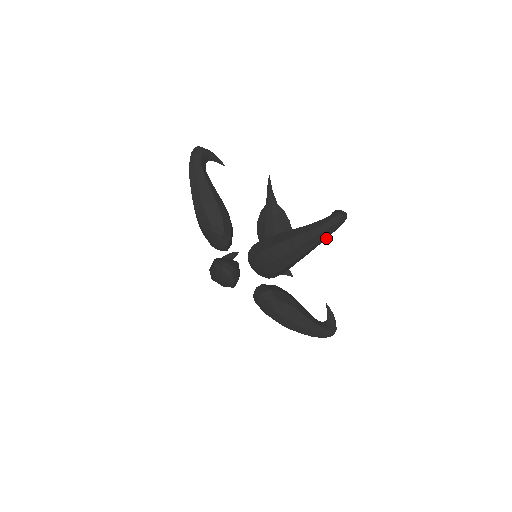
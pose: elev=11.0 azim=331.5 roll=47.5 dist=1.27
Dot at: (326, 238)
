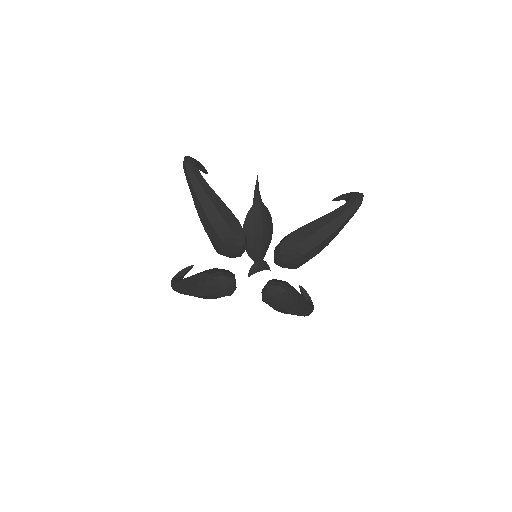
Dot at: occluded
